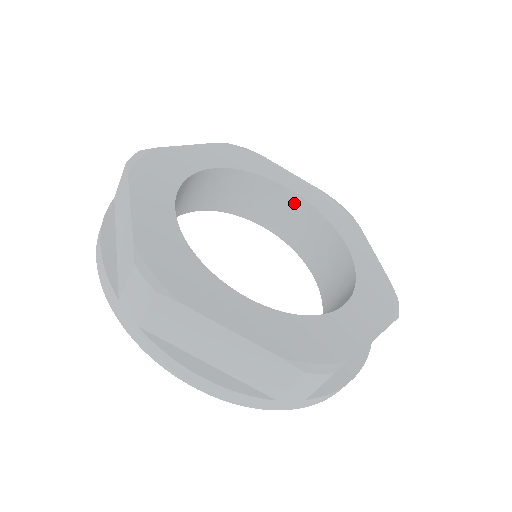
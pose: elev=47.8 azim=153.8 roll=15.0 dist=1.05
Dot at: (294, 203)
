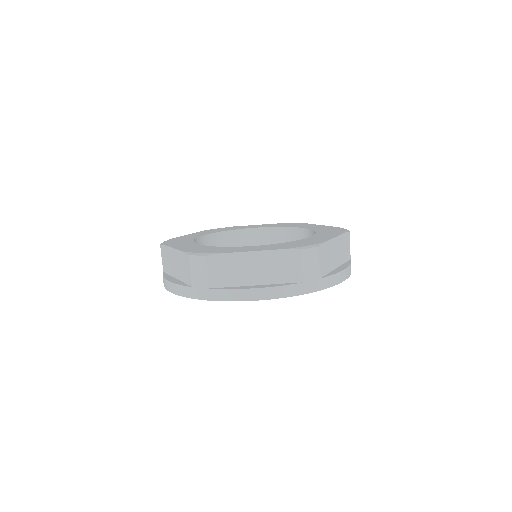
Dot at: (309, 236)
